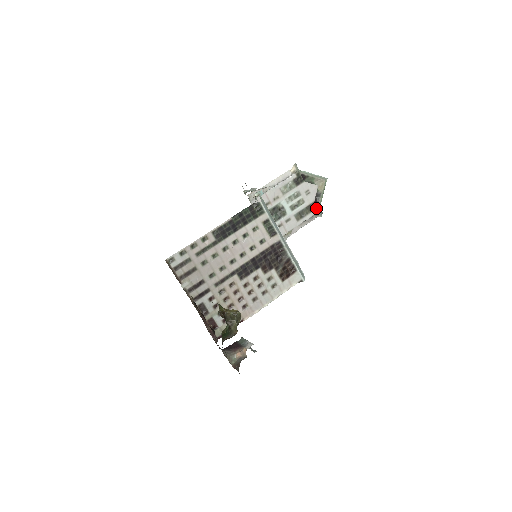
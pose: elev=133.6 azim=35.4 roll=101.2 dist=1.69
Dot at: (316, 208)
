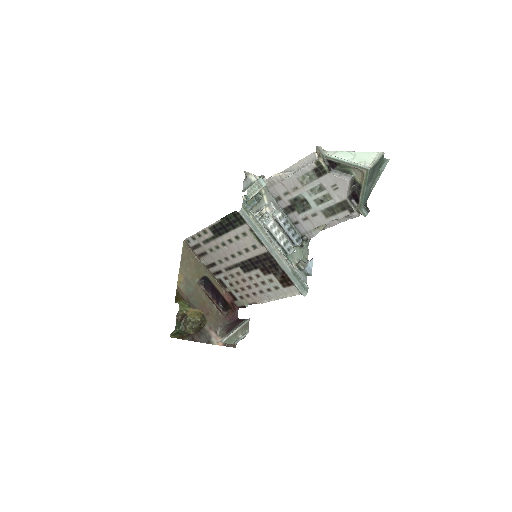
Dot at: (350, 207)
